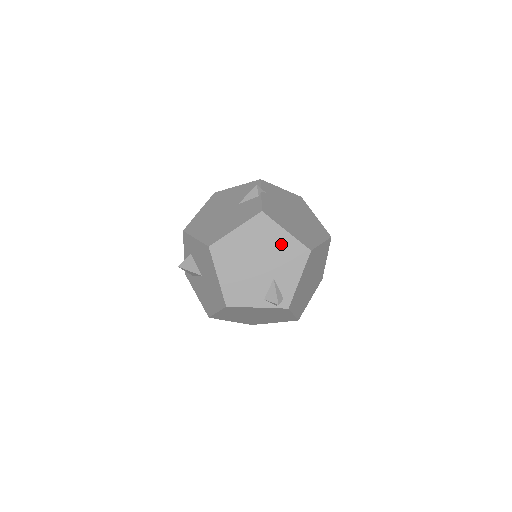
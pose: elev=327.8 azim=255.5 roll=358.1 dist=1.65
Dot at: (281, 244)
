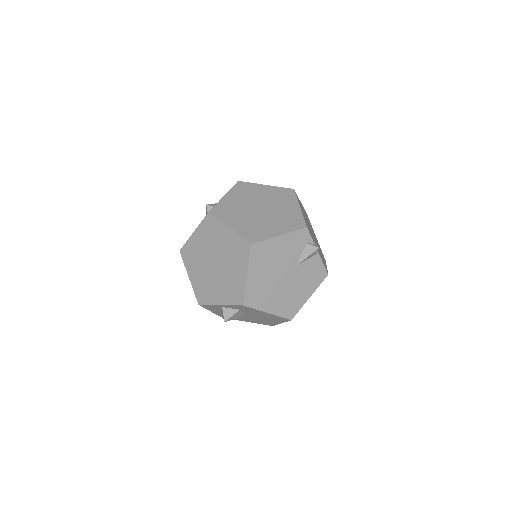
Dot at: occluded
